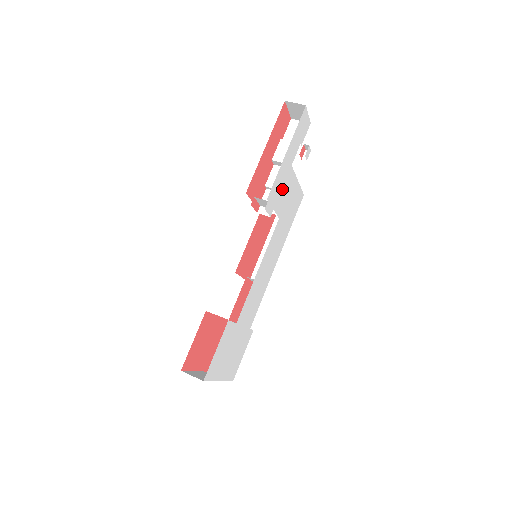
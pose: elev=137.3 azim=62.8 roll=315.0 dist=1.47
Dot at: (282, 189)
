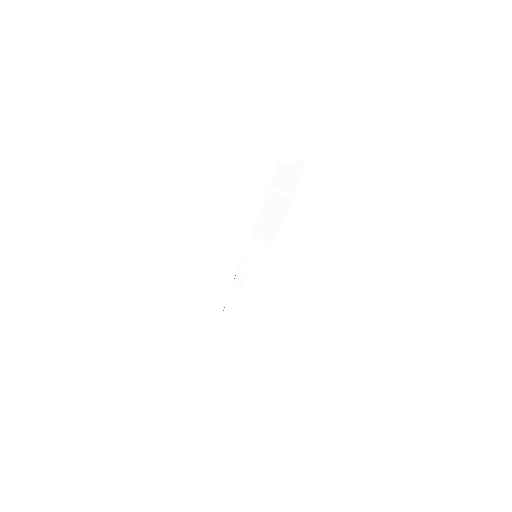
Dot at: occluded
